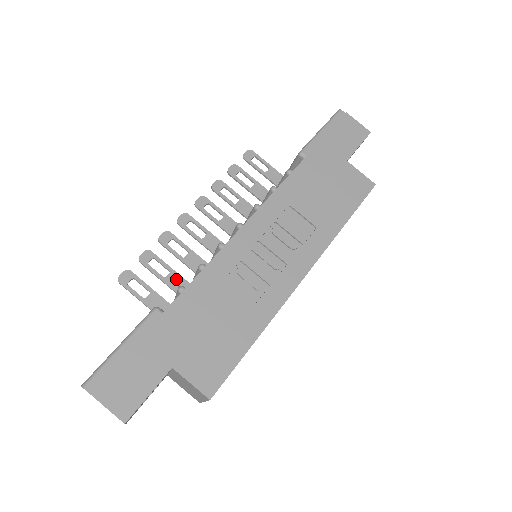
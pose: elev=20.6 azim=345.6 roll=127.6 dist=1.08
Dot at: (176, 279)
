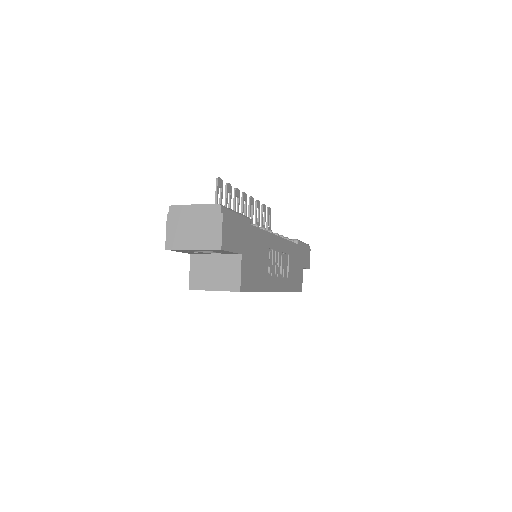
Dot at: occluded
